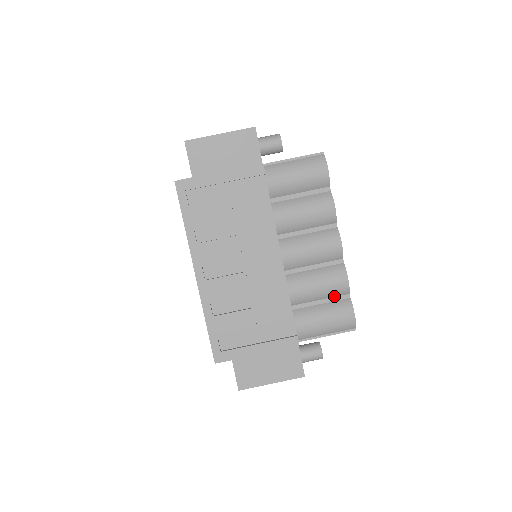
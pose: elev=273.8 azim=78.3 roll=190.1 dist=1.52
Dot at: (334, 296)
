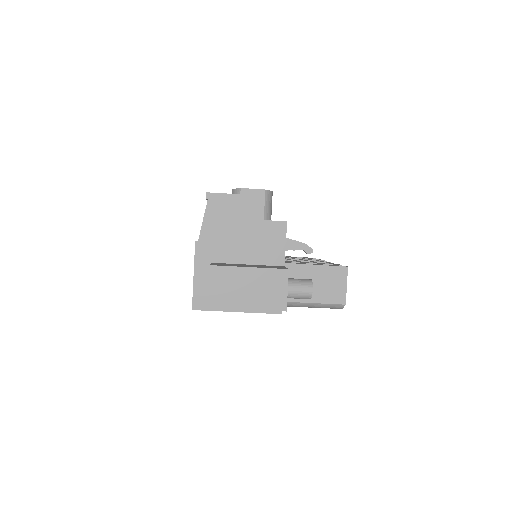
Dot at: occluded
